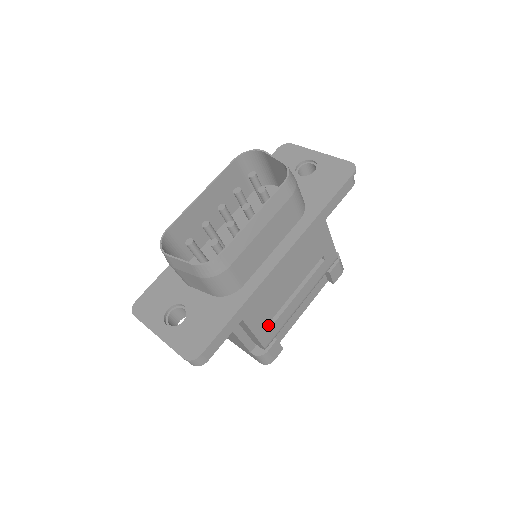
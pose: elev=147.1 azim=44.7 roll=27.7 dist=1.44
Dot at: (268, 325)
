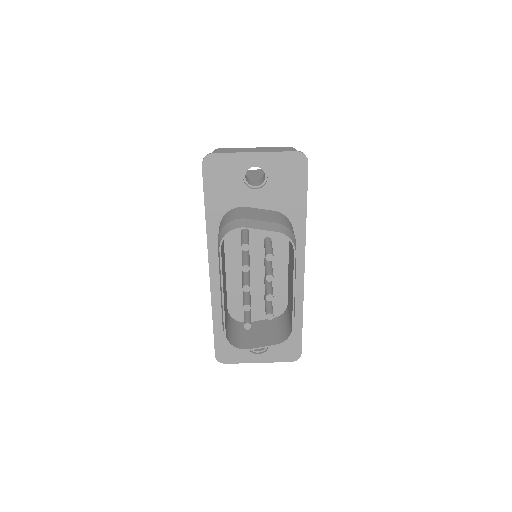
Dot at: occluded
